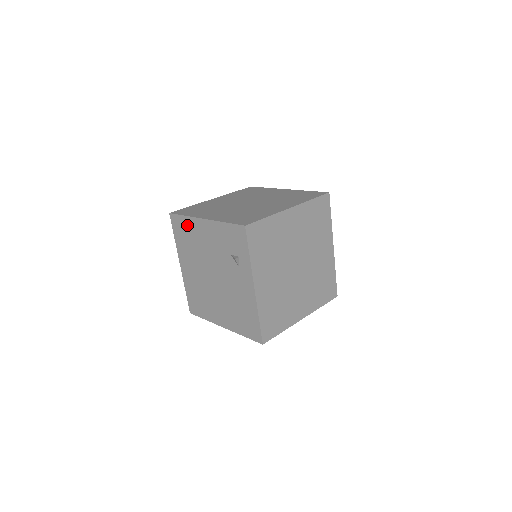
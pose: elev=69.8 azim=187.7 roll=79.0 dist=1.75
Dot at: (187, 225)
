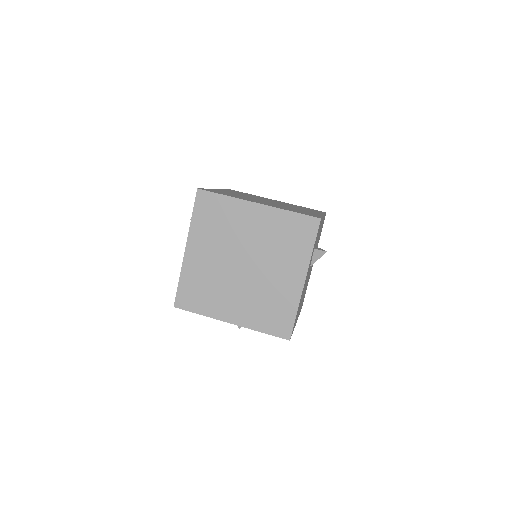
Dot at: occluded
